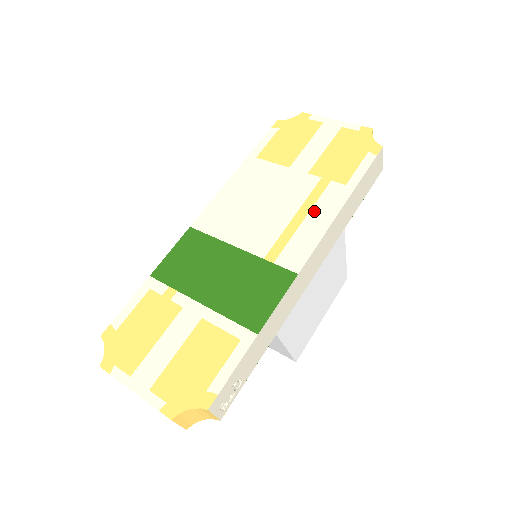
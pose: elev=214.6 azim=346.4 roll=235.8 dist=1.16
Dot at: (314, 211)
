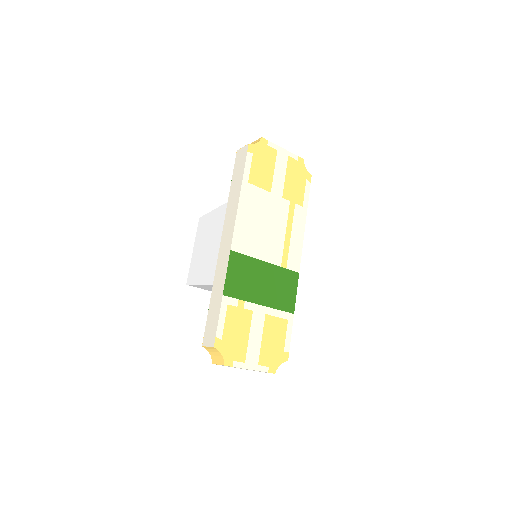
Dot at: (294, 228)
